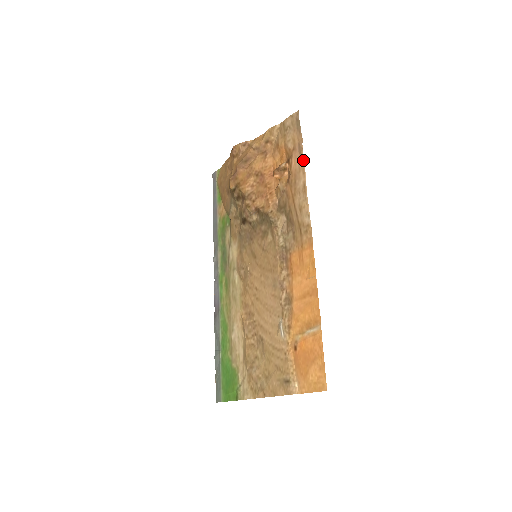
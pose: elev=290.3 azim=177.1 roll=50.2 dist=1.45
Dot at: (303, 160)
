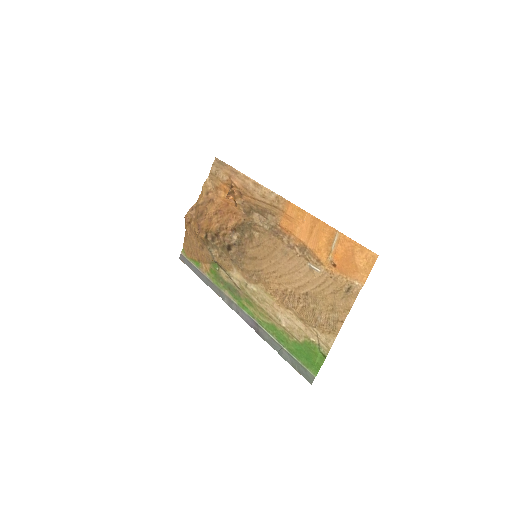
Dot at: (241, 174)
